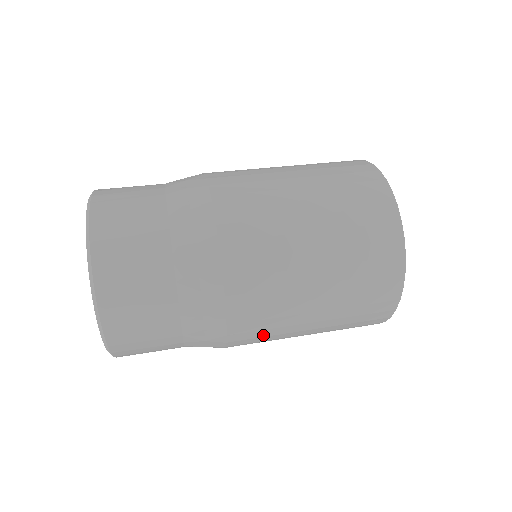
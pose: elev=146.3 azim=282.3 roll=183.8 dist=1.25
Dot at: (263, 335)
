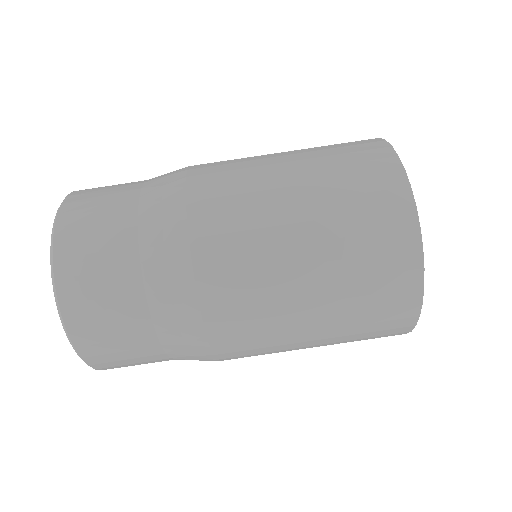
Dot at: occluded
